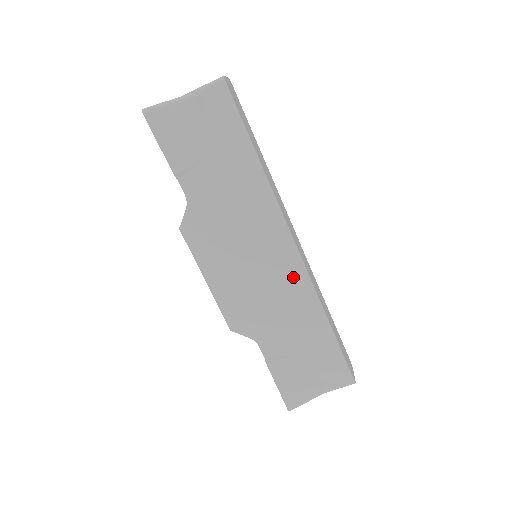
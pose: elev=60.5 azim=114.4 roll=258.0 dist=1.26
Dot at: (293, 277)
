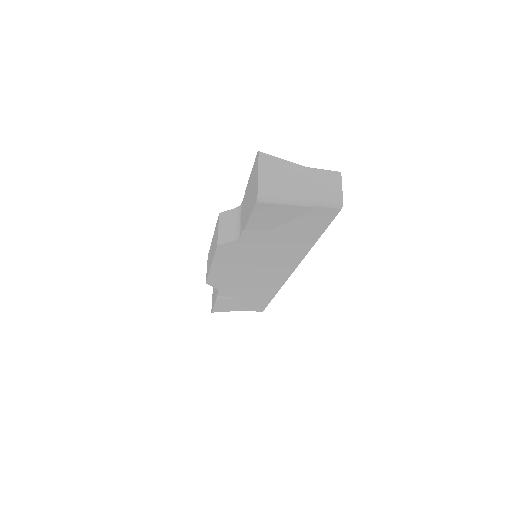
Dot at: (274, 281)
